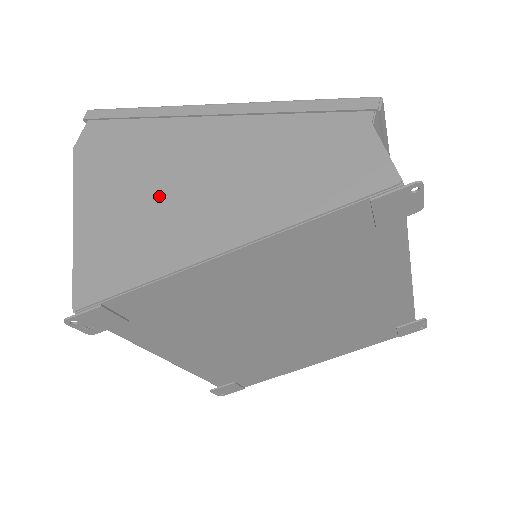
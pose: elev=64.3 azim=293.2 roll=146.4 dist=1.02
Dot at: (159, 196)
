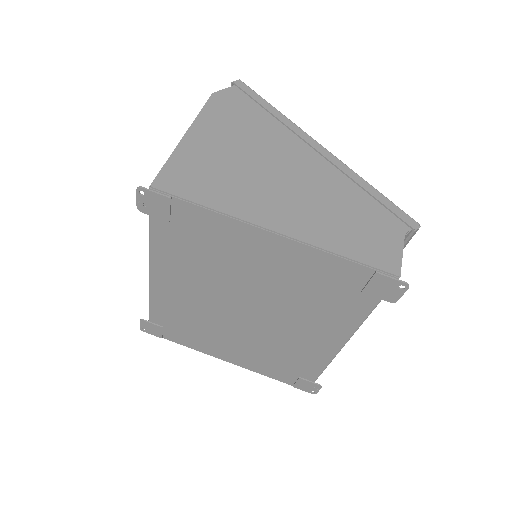
Dot at: (253, 168)
